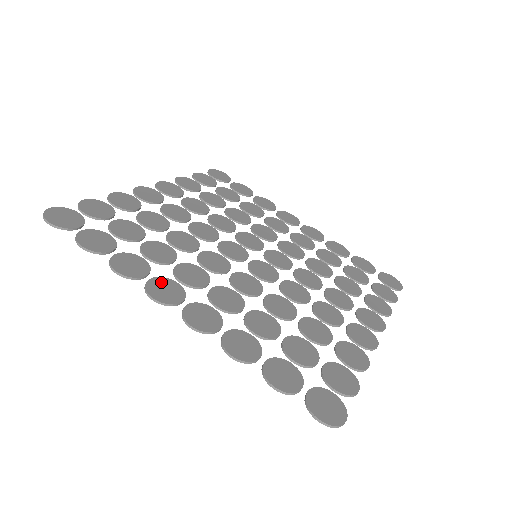
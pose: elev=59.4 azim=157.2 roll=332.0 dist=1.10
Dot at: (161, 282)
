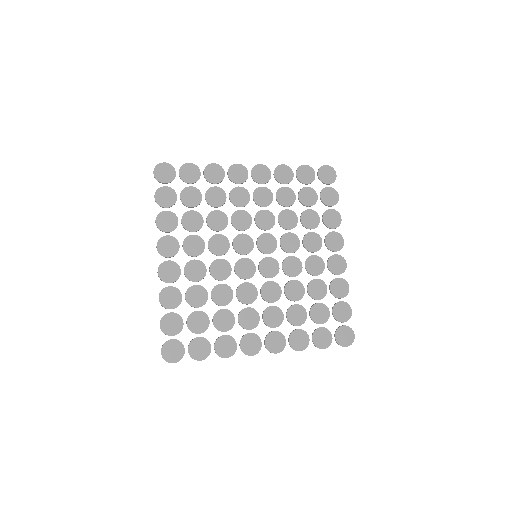
Dot at: (245, 342)
